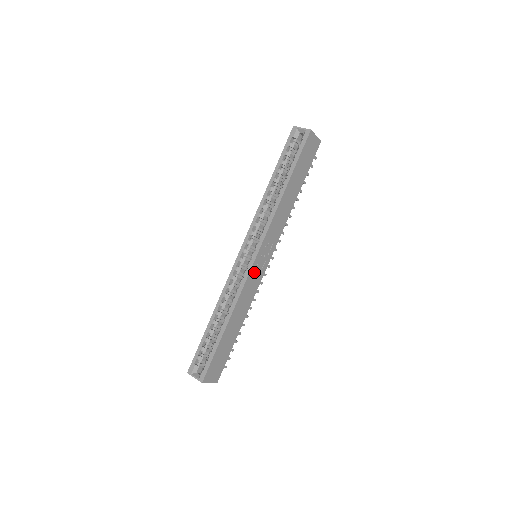
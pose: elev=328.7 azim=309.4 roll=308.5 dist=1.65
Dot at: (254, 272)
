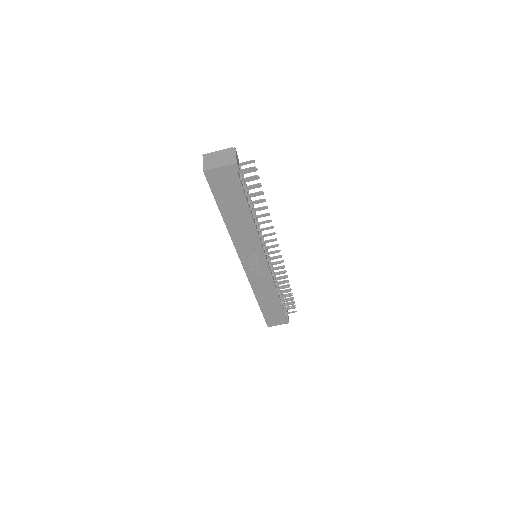
Dot at: (254, 273)
